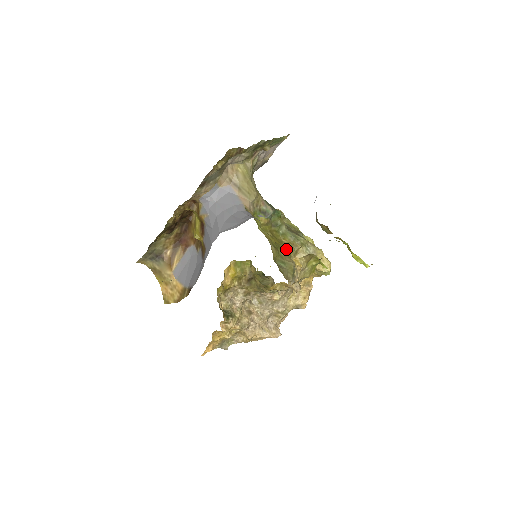
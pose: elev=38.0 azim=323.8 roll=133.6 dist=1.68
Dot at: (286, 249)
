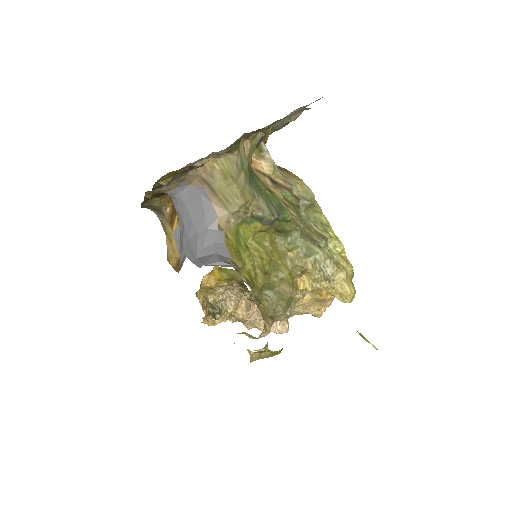
Dot at: (286, 269)
